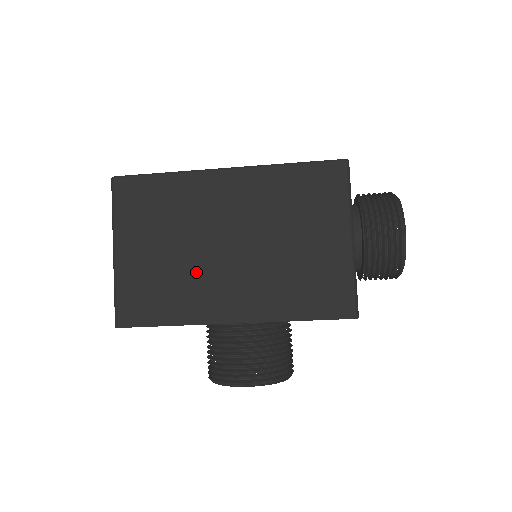
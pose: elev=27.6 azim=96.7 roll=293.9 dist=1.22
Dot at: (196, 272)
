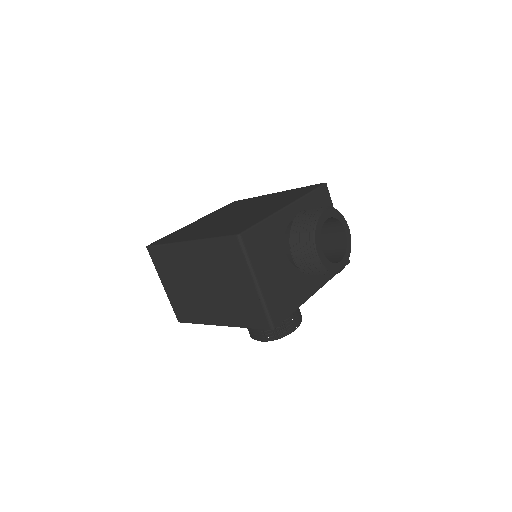
Dot at: (196, 298)
